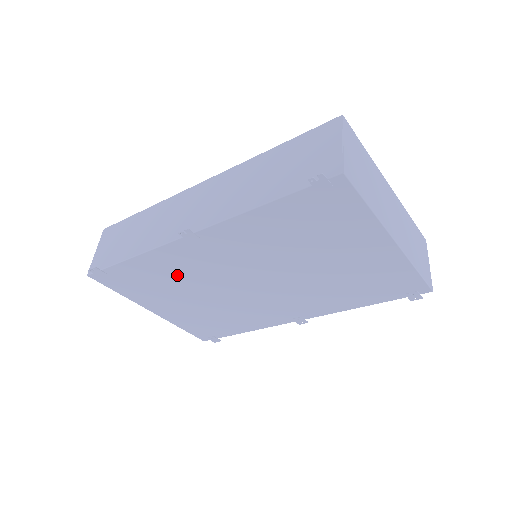
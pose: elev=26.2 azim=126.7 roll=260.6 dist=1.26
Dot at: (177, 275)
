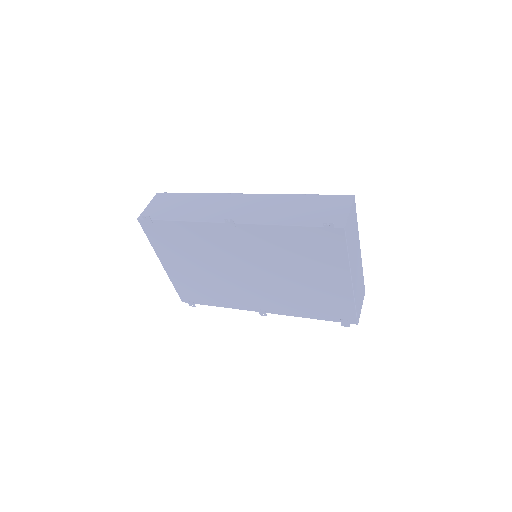
Dot at: (202, 245)
